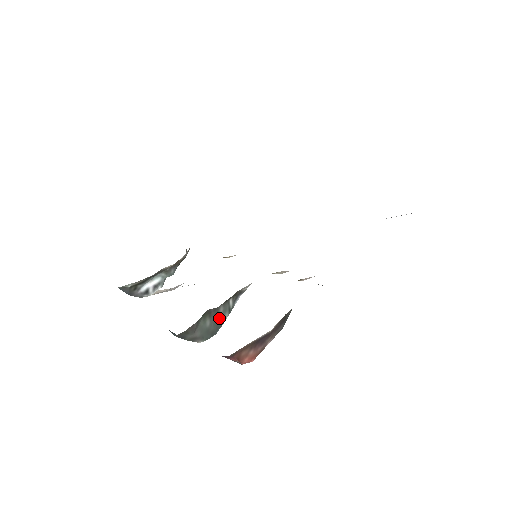
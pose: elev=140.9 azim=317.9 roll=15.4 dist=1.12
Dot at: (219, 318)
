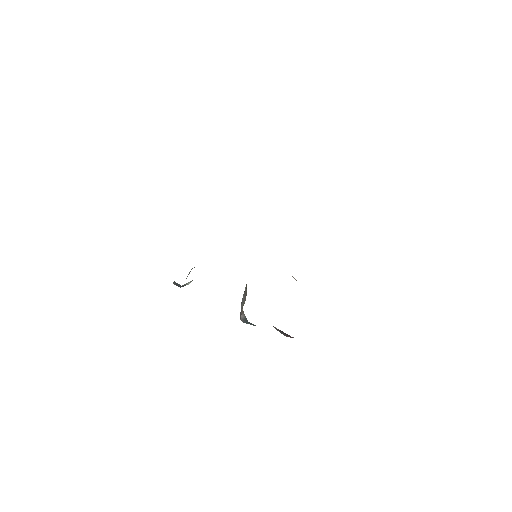
Dot at: occluded
